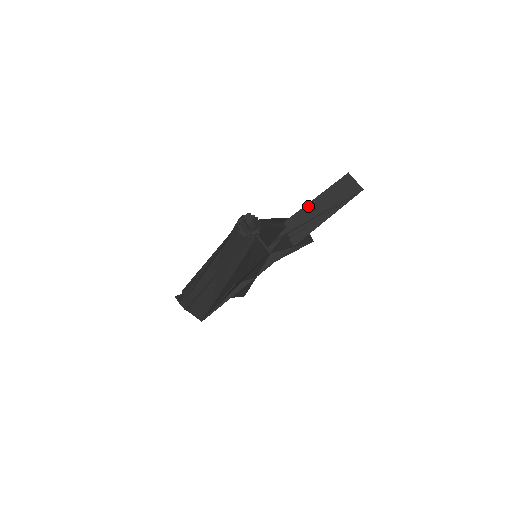
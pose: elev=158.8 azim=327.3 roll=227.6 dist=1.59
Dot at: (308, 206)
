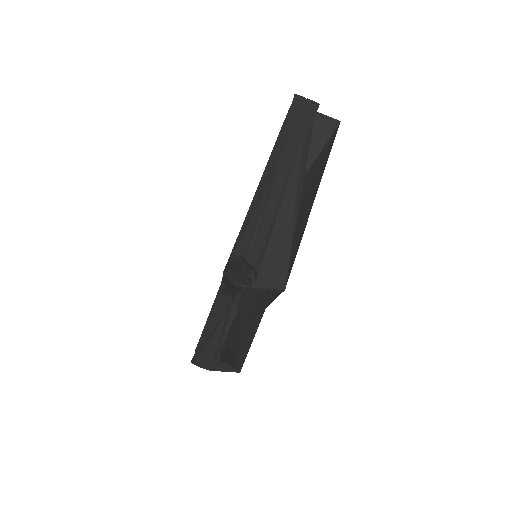
Dot at: occluded
